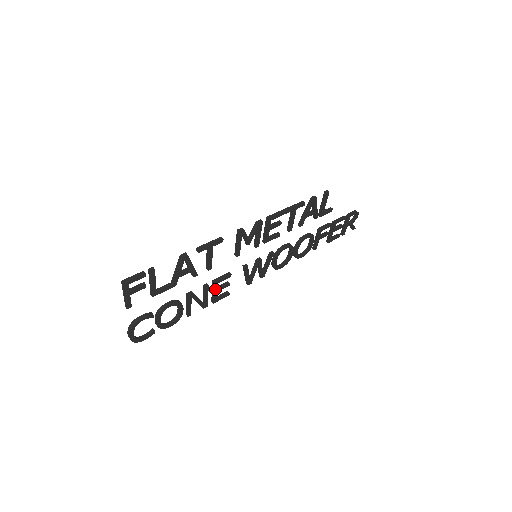
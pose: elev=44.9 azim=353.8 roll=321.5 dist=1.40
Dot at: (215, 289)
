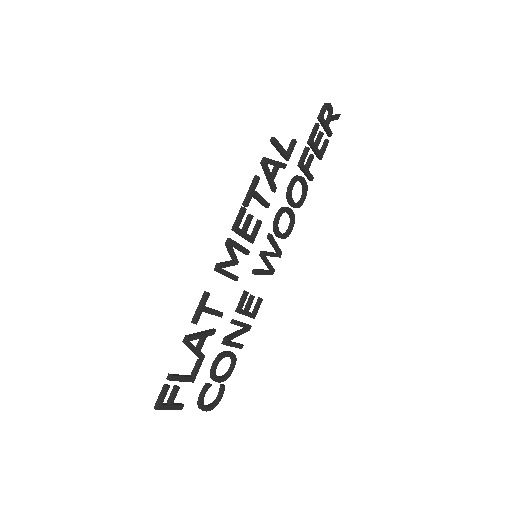
Dot at: (244, 313)
